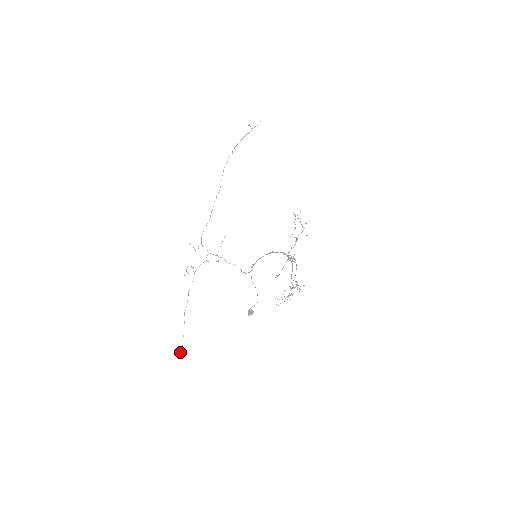
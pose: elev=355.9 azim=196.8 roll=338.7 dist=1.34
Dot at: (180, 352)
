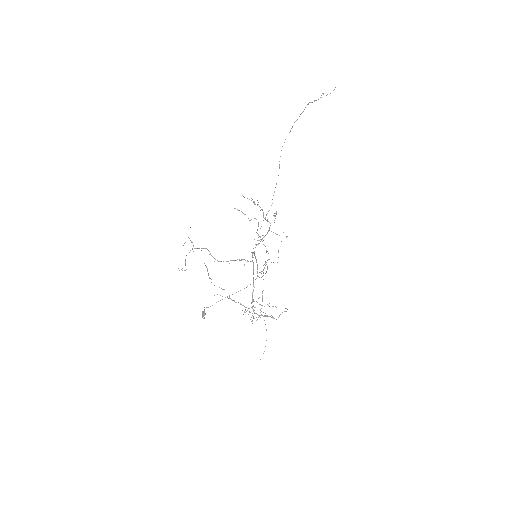
Dot at: occluded
